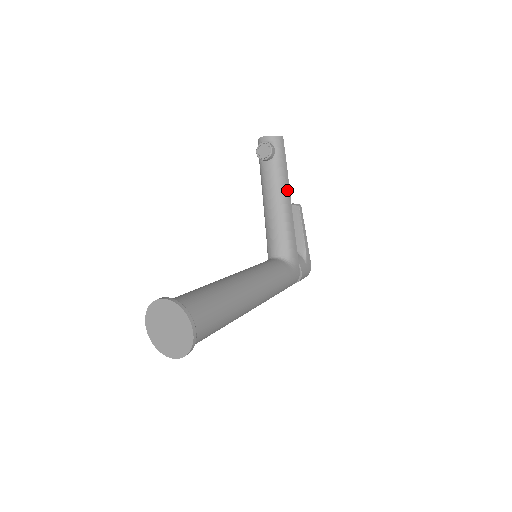
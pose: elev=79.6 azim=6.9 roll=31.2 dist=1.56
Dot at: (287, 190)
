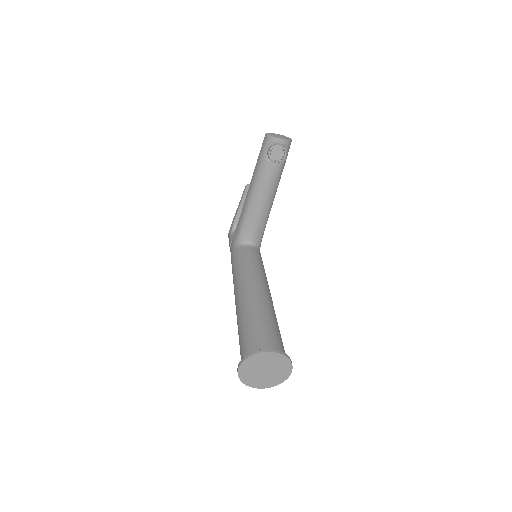
Dot at: (277, 187)
